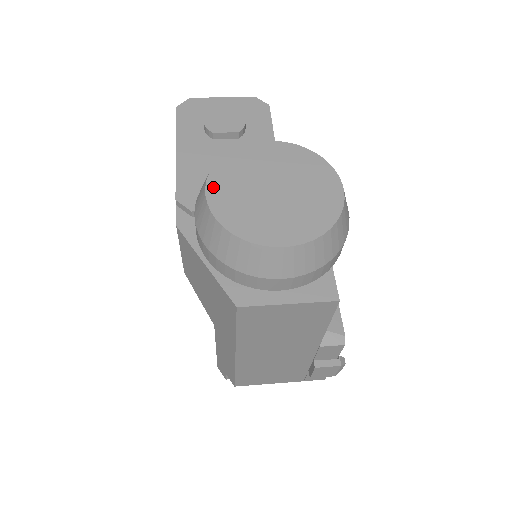
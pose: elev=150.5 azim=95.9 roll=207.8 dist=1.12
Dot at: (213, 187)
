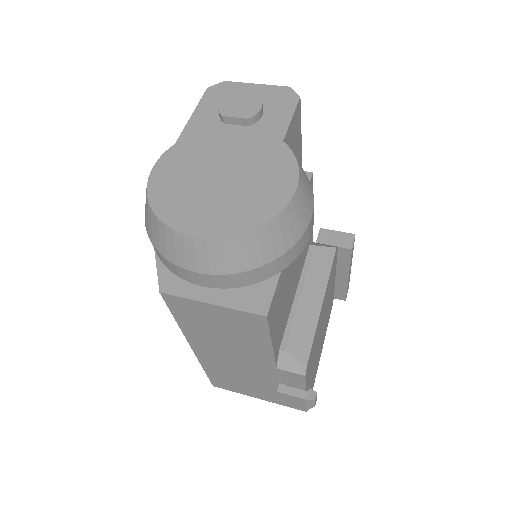
Dot at: (163, 163)
